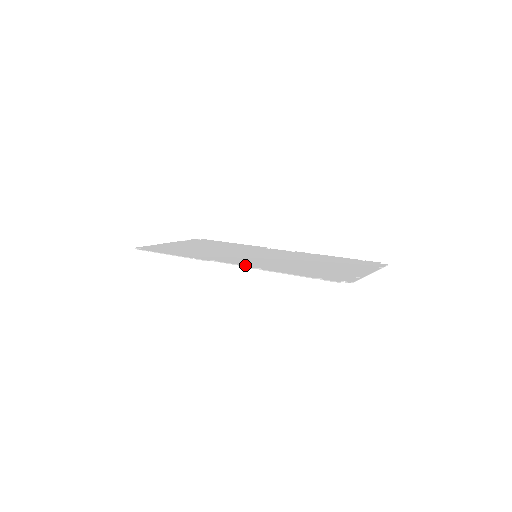
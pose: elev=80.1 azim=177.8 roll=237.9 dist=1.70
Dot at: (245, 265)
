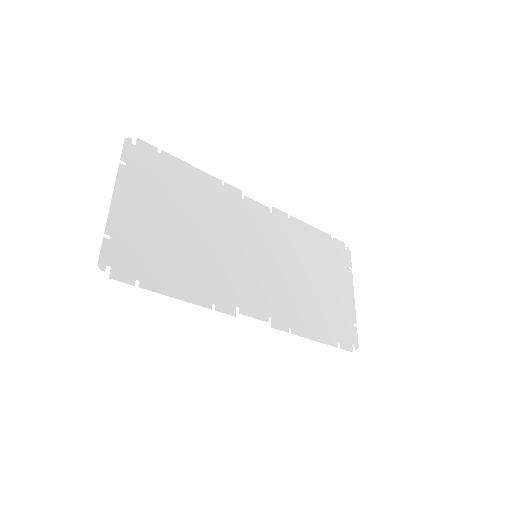
Dot at: (275, 322)
